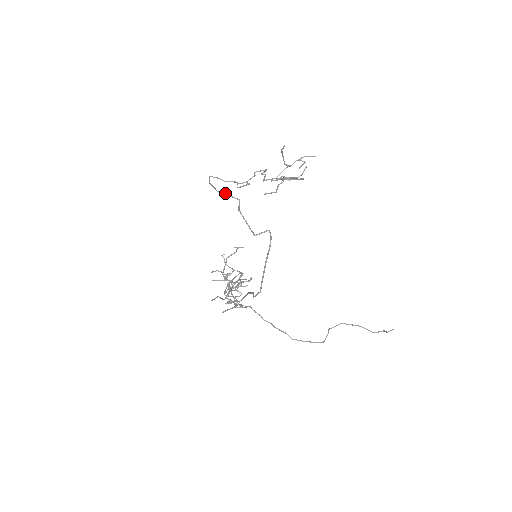
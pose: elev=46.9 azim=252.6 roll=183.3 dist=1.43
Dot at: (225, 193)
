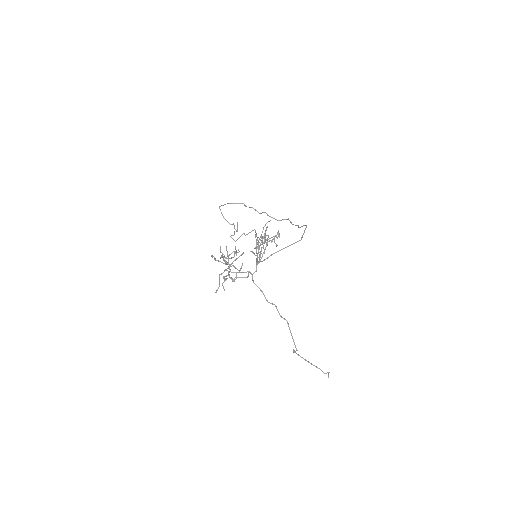
Dot at: occluded
